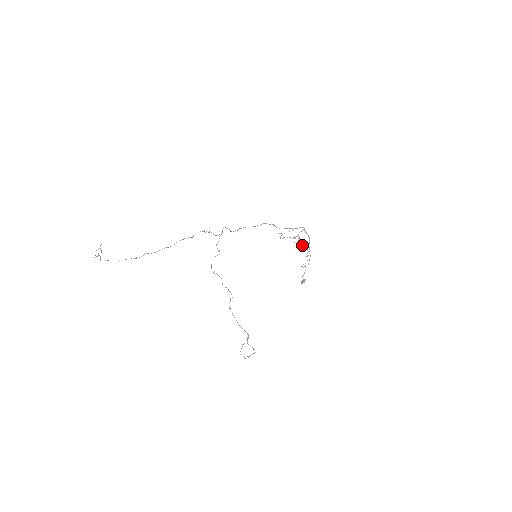
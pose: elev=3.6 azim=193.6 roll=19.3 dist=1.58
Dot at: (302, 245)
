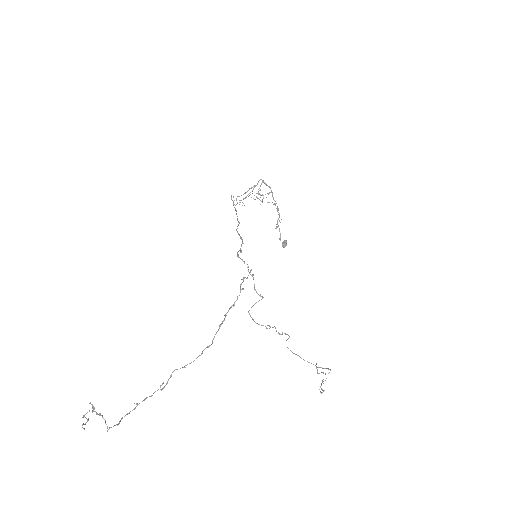
Dot at: (269, 202)
